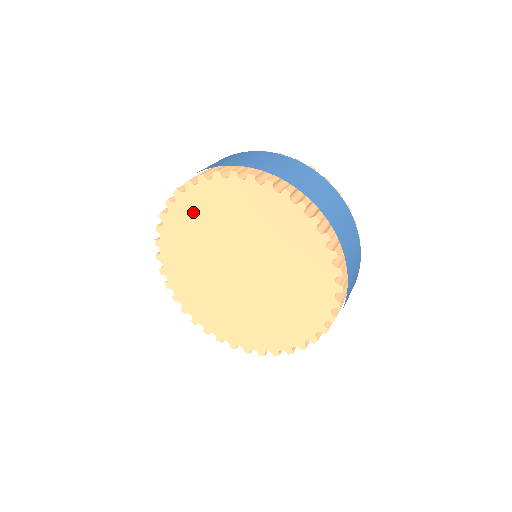
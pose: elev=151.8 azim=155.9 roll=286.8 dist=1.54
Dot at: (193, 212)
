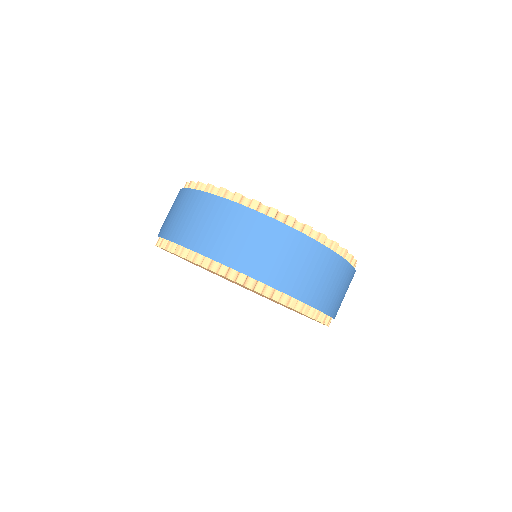
Dot at: occluded
